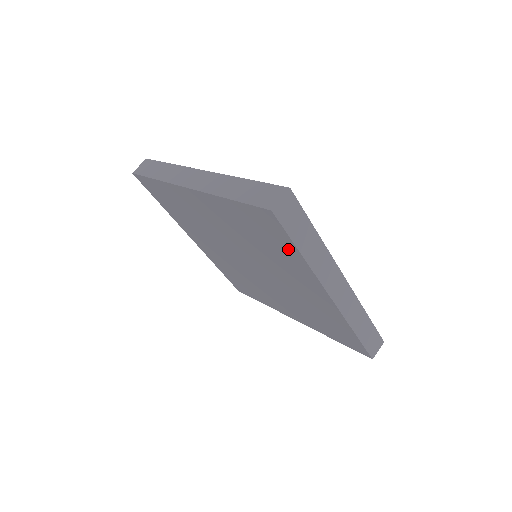
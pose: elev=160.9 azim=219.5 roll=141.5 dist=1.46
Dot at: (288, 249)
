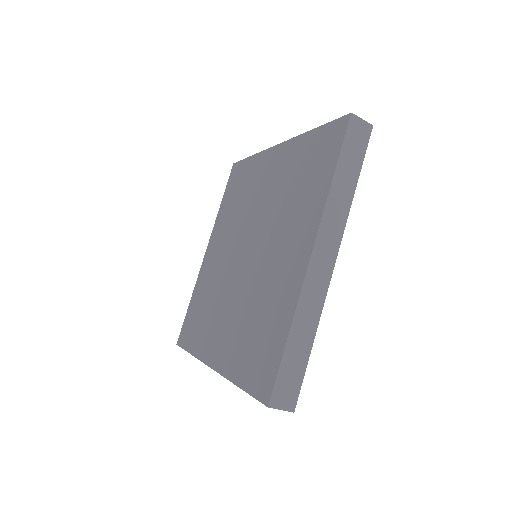
Dot at: (324, 175)
